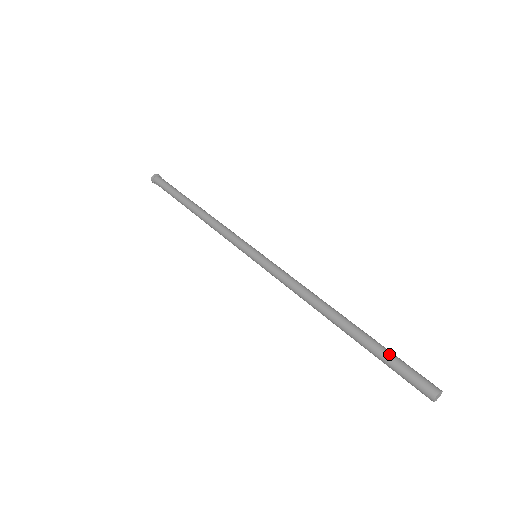
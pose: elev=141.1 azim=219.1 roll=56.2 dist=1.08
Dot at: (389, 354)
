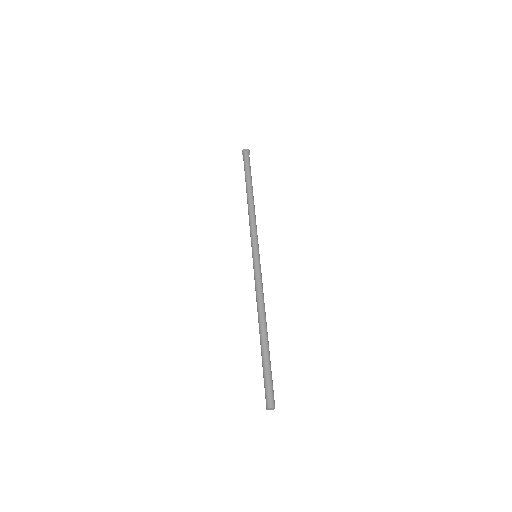
Dot at: (265, 370)
